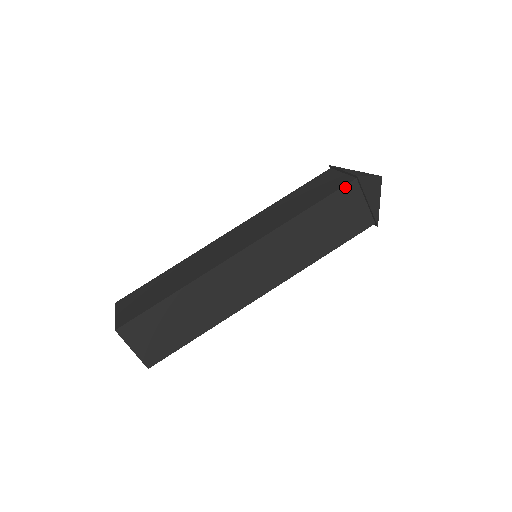
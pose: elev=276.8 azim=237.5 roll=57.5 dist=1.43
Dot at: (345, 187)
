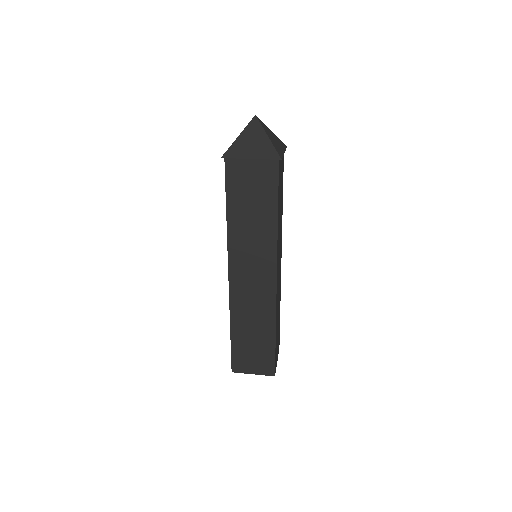
Dot at: (226, 171)
